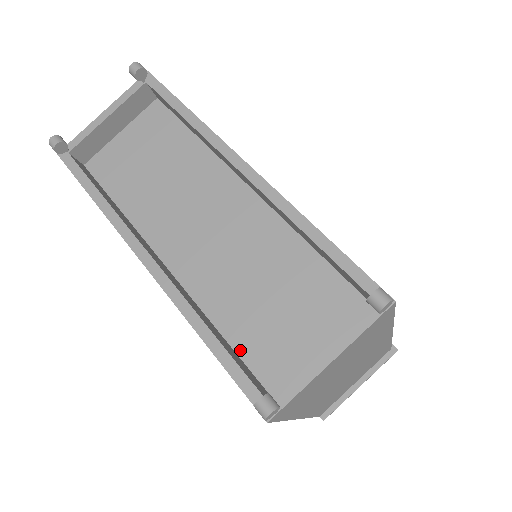
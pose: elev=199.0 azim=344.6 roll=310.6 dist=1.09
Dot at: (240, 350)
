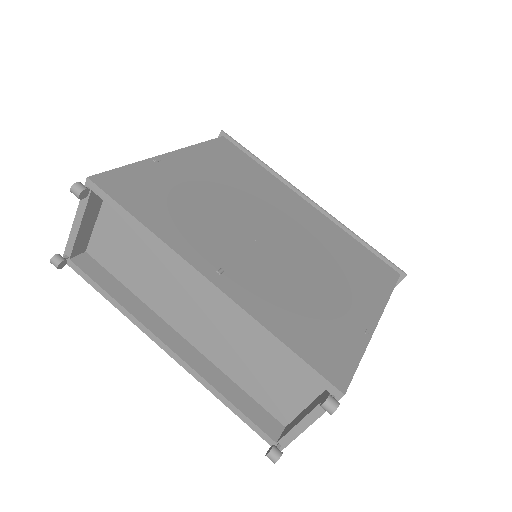
Dot at: (253, 396)
